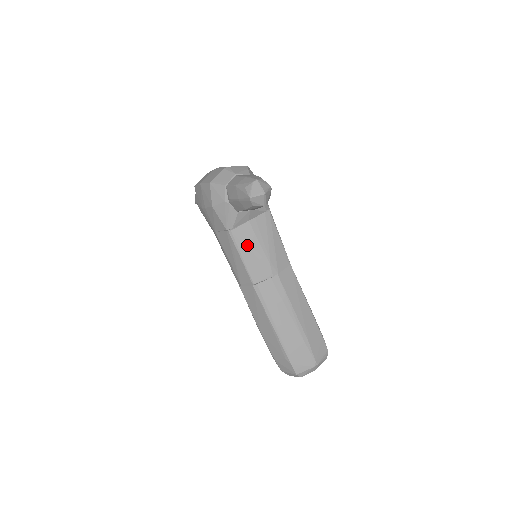
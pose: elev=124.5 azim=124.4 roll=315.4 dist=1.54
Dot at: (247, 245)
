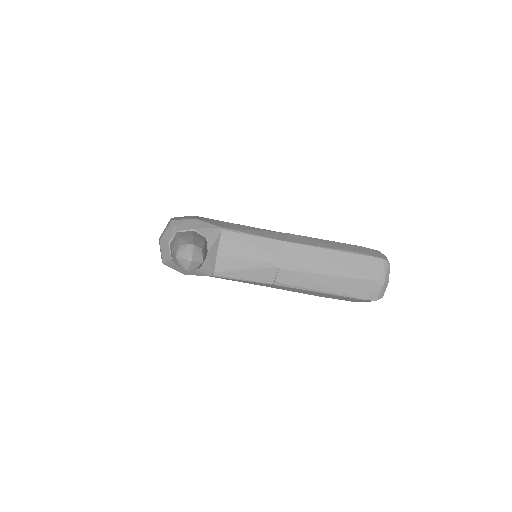
Dot at: (236, 270)
